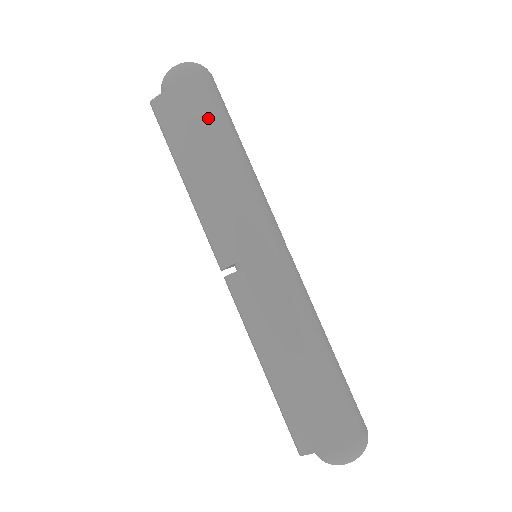
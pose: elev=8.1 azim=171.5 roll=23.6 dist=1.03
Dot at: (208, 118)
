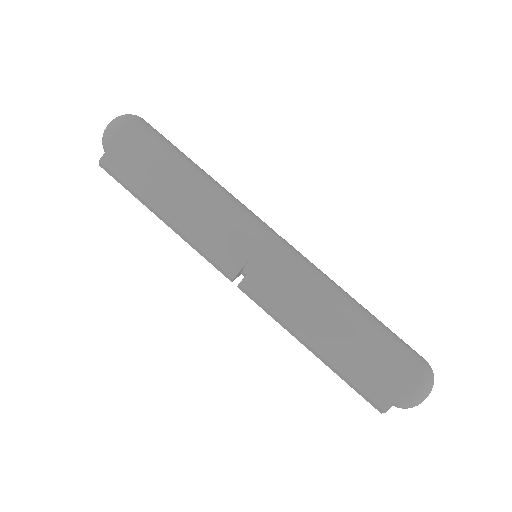
Dot at: (162, 152)
